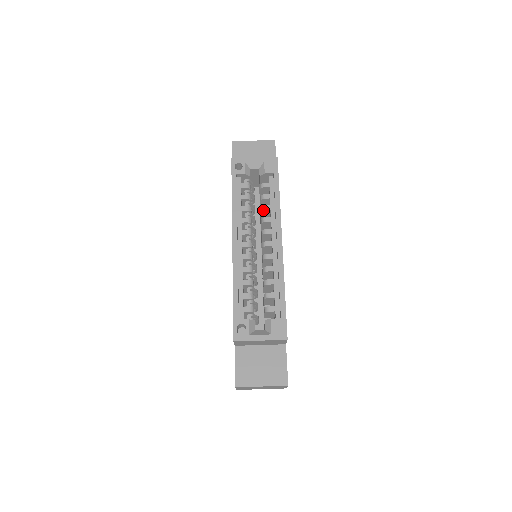
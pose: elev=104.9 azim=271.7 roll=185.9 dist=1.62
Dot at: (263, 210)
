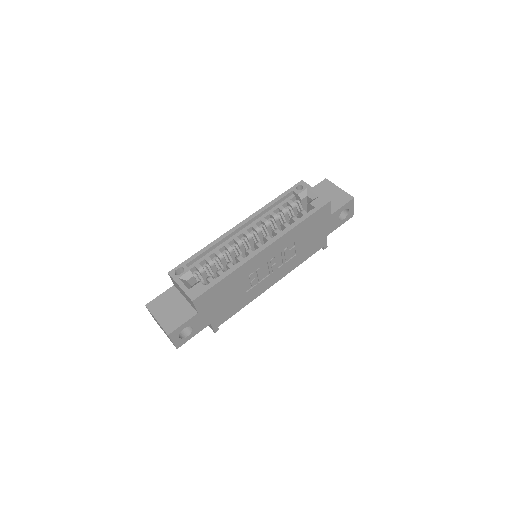
Dot at: (282, 224)
